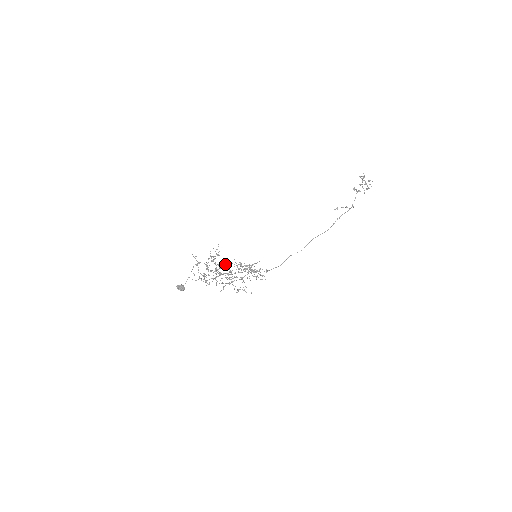
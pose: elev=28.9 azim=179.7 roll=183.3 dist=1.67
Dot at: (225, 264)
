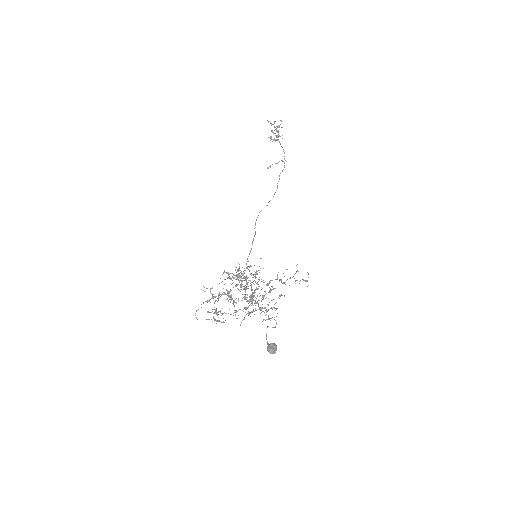
Dot at: (267, 284)
